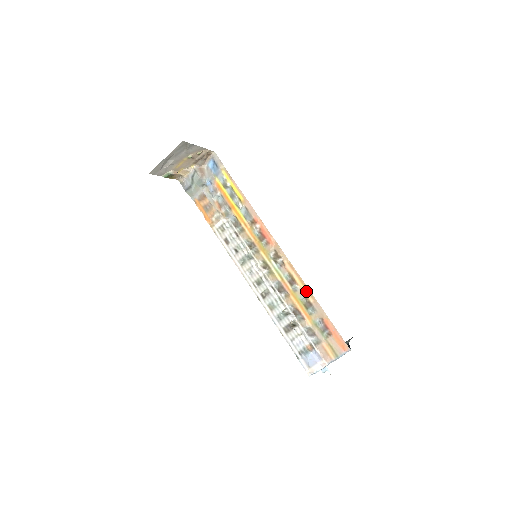
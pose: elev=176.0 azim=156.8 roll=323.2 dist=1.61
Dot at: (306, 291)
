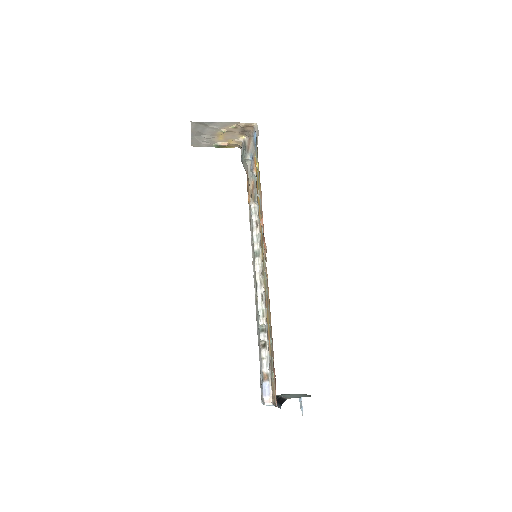
Dot at: (270, 318)
